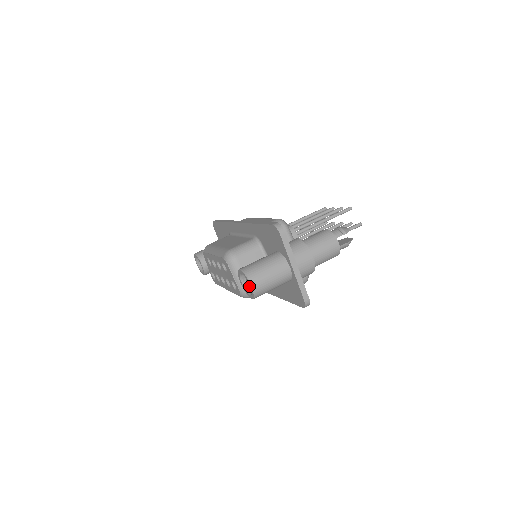
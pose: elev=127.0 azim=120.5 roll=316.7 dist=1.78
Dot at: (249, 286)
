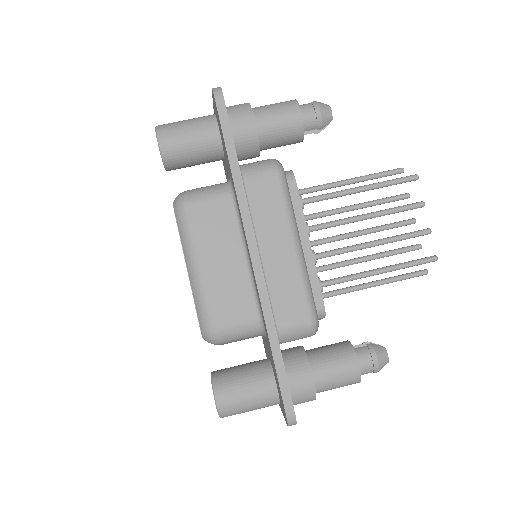
Dot at: occluded
